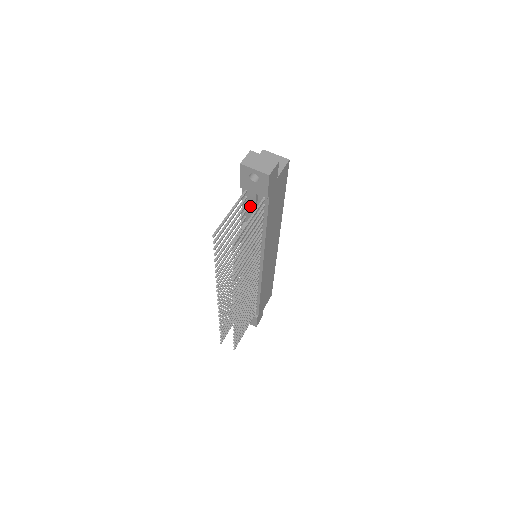
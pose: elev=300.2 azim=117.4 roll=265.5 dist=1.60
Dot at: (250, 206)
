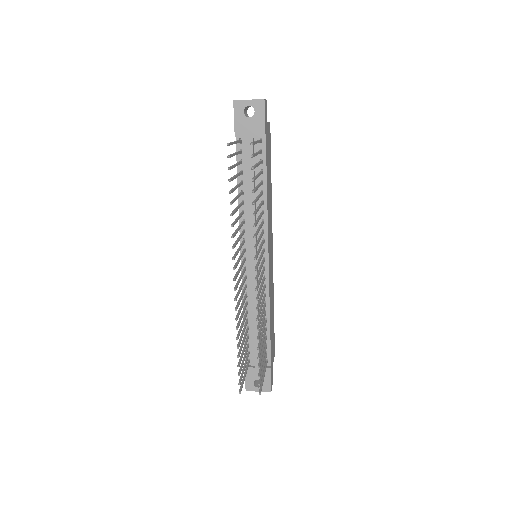
Dot at: (247, 157)
